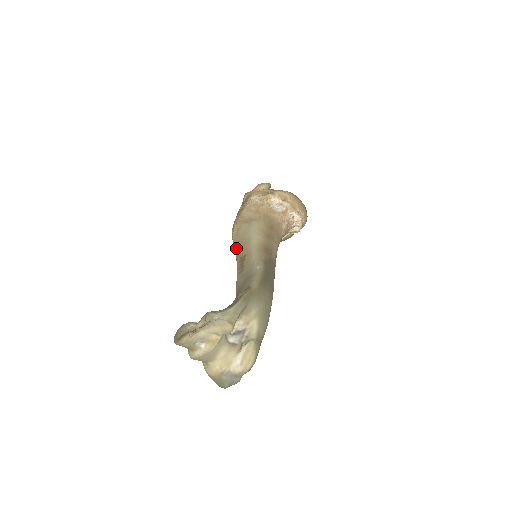
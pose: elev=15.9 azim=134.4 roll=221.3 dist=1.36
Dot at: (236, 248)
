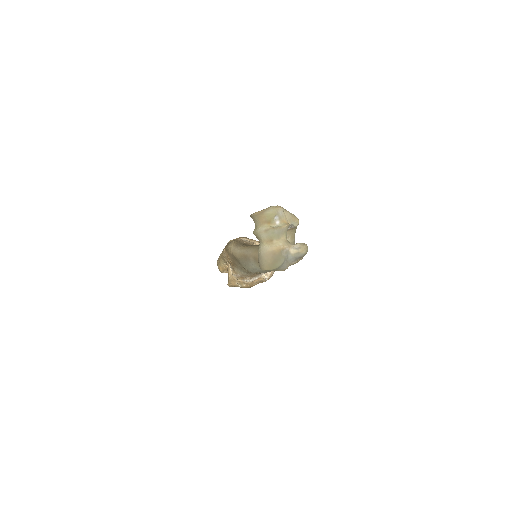
Dot at: (239, 248)
